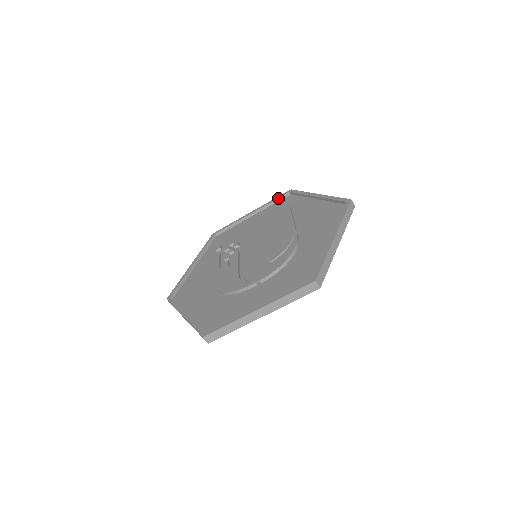
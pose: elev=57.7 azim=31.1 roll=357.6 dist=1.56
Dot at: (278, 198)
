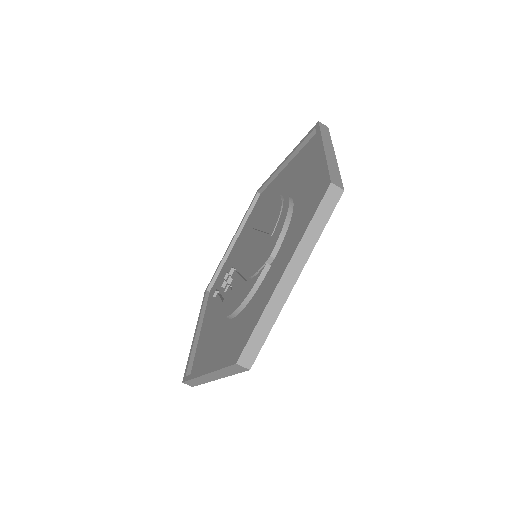
Dot at: (250, 206)
